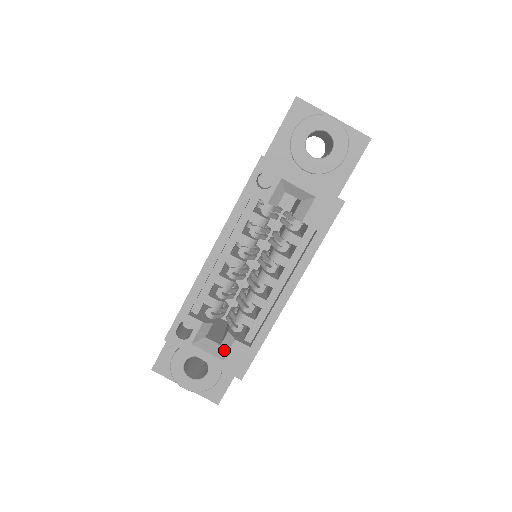
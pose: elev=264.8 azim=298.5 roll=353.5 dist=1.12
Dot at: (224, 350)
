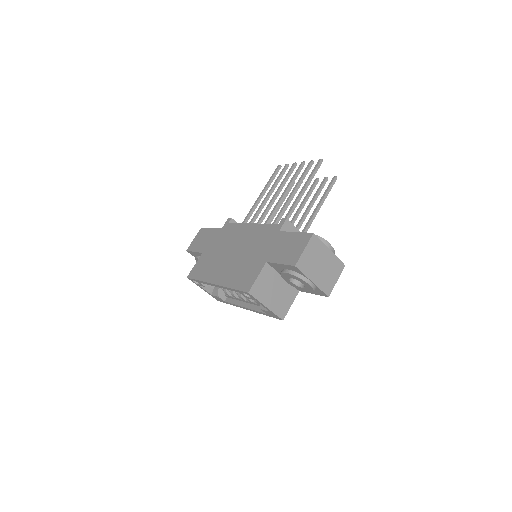
Dot at: (214, 293)
